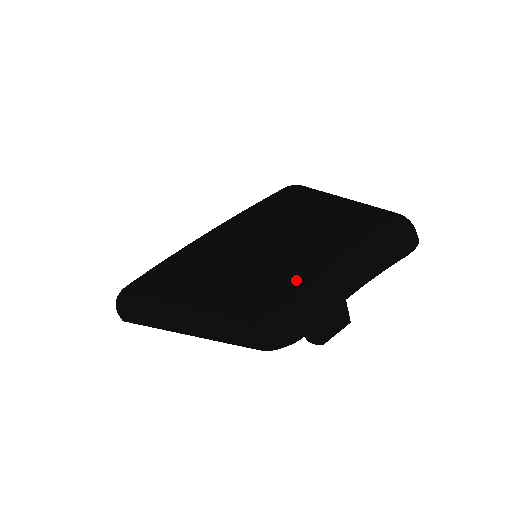
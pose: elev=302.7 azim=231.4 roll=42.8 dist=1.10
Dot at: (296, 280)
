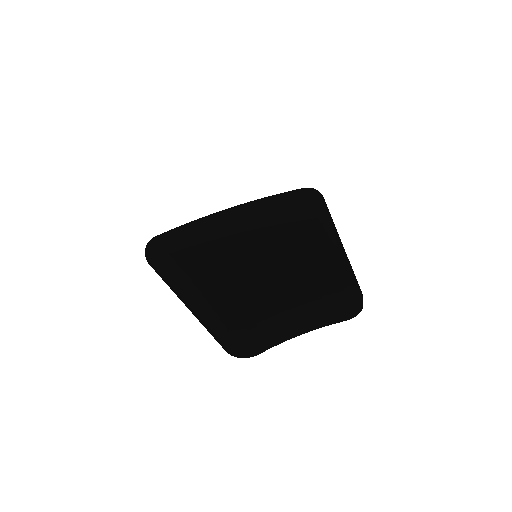
Dot at: (264, 317)
